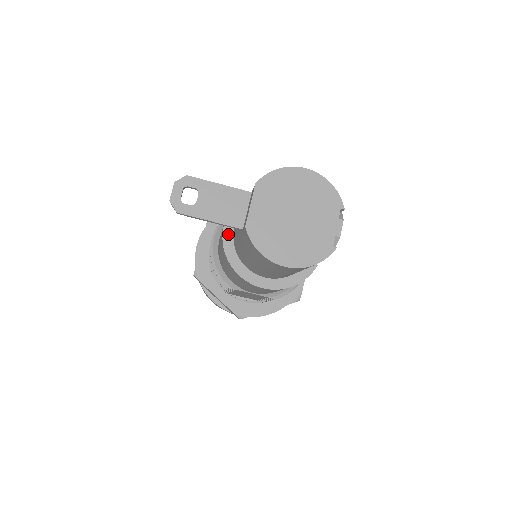
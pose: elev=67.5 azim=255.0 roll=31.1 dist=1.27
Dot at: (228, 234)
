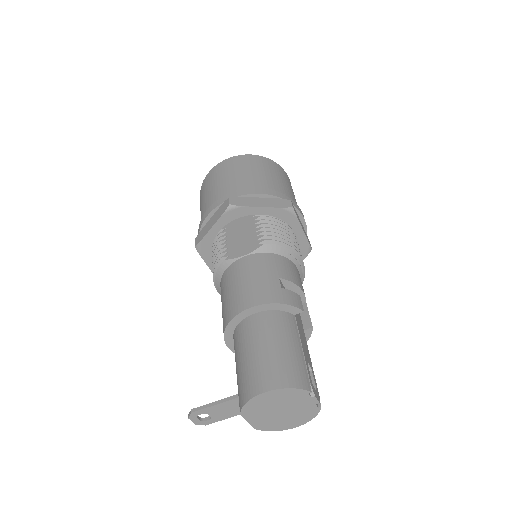
Dot at: occluded
